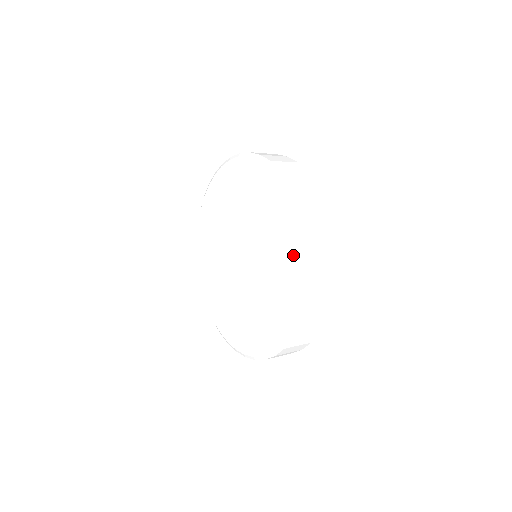
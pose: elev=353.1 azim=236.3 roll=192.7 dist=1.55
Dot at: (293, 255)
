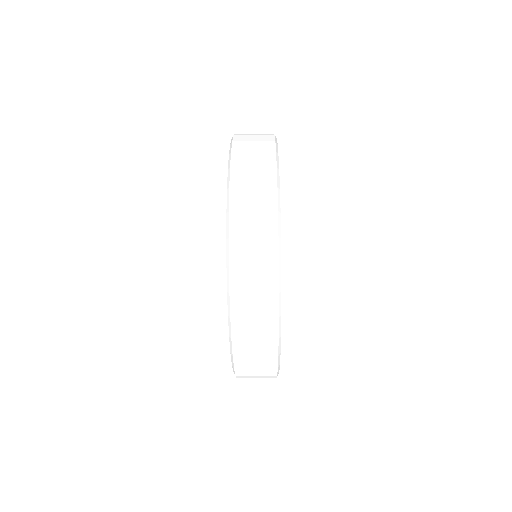
Dot at: occluded
